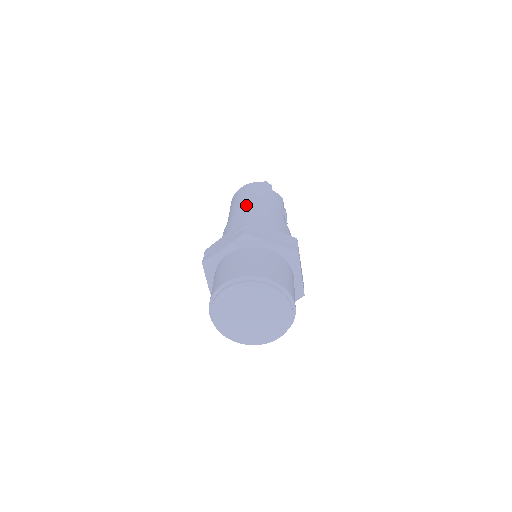
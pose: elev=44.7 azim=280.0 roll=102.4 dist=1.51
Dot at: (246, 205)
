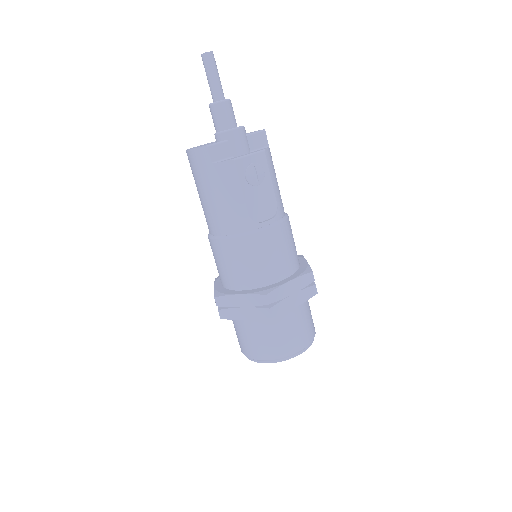
Dot at: (206, 217)
